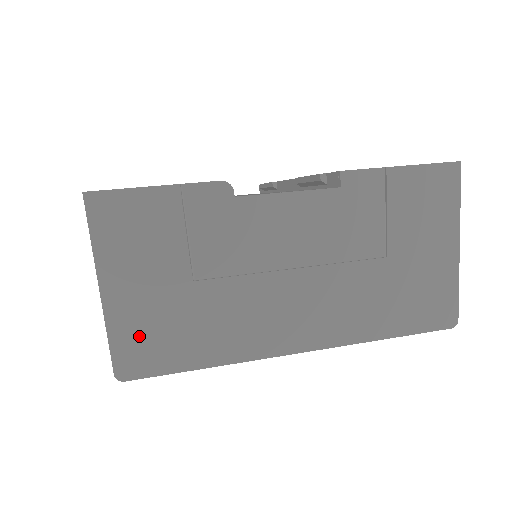
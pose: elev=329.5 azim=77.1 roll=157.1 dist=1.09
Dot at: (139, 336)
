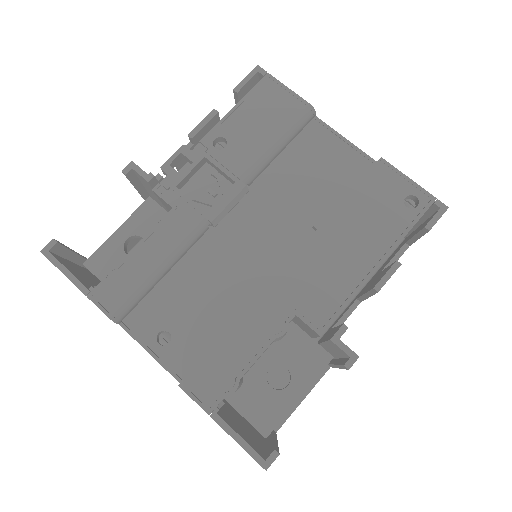
Dot at: occluded
